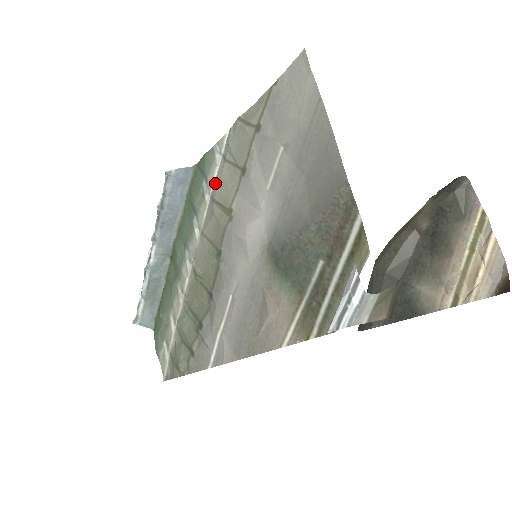
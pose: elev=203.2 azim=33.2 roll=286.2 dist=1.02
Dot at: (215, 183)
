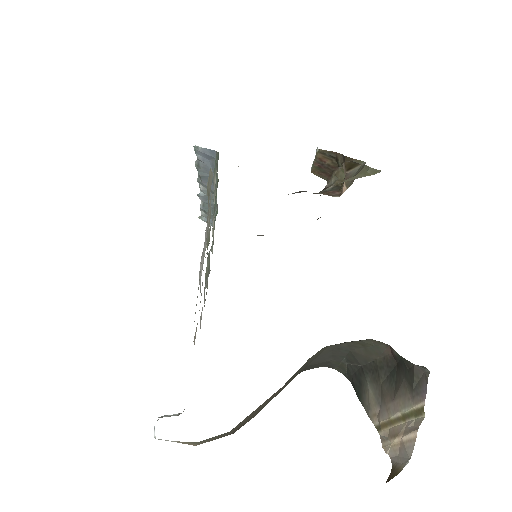
Dot at: occluded
